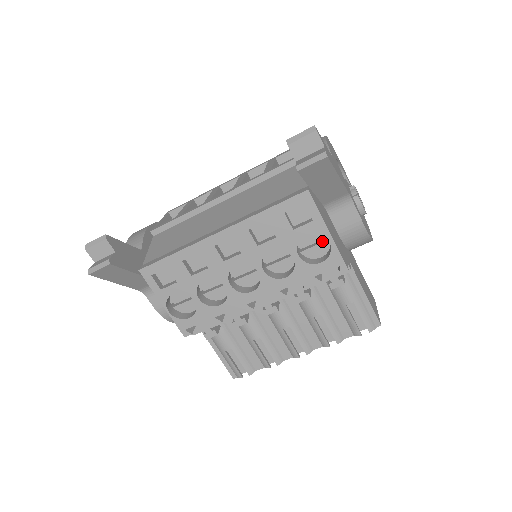
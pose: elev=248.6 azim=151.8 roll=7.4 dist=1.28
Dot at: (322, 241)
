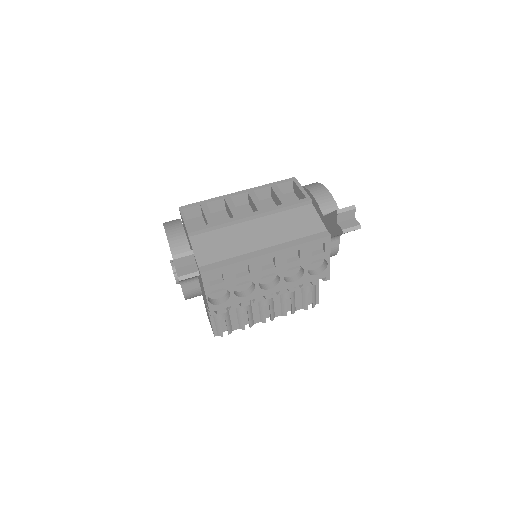
Dot at: (319, 260)
